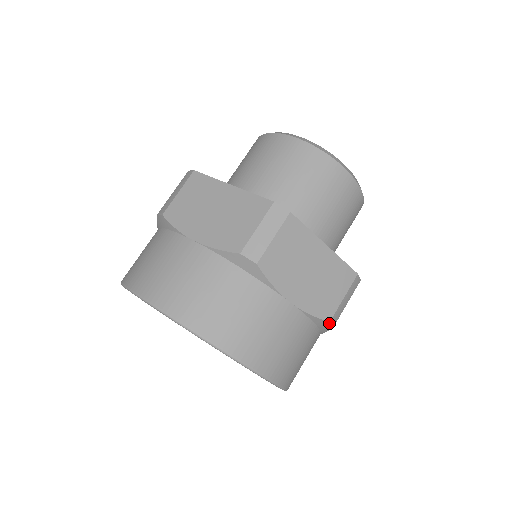
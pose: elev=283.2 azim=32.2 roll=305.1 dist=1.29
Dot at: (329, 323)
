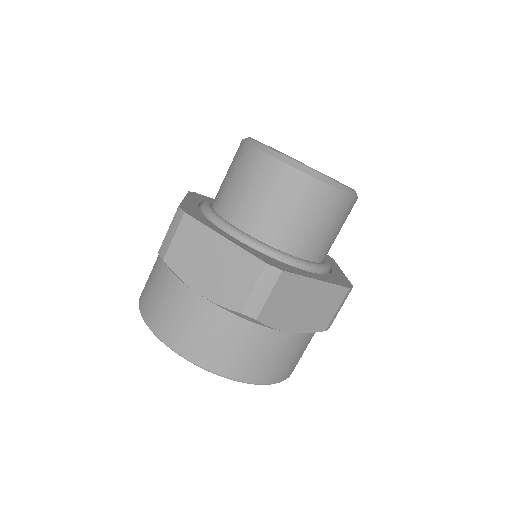
Dot at: (325, 330)
